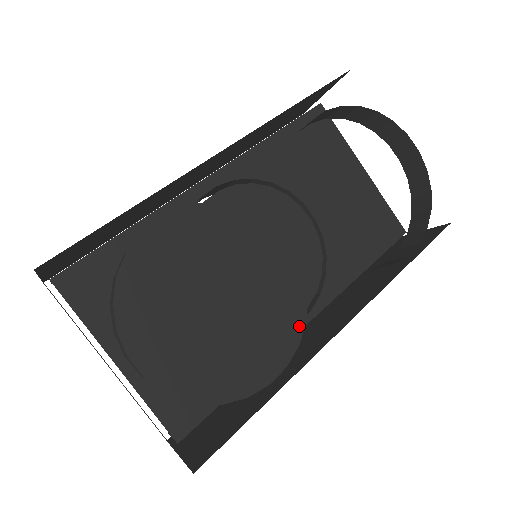
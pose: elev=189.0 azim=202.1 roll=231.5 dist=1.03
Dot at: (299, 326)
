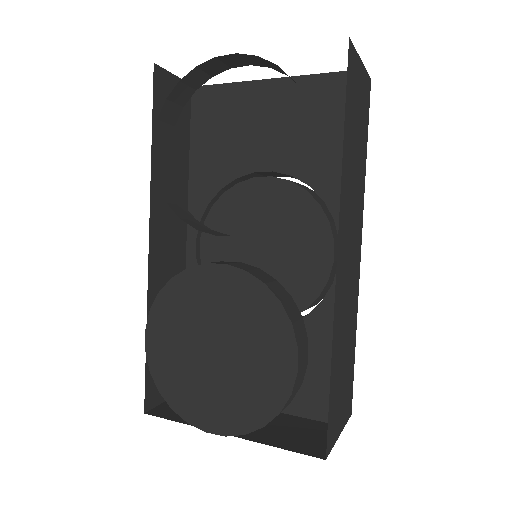
Dot at: (279, 311)
